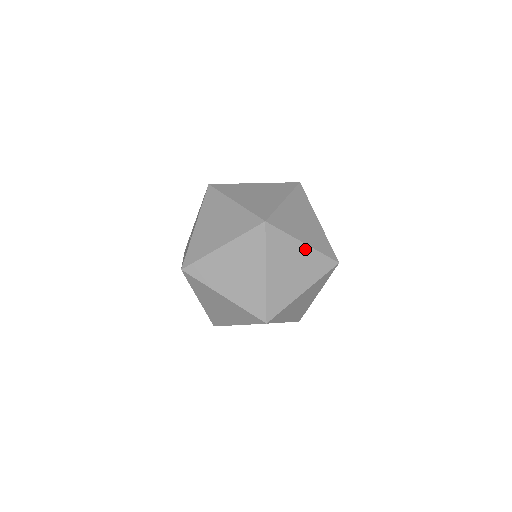
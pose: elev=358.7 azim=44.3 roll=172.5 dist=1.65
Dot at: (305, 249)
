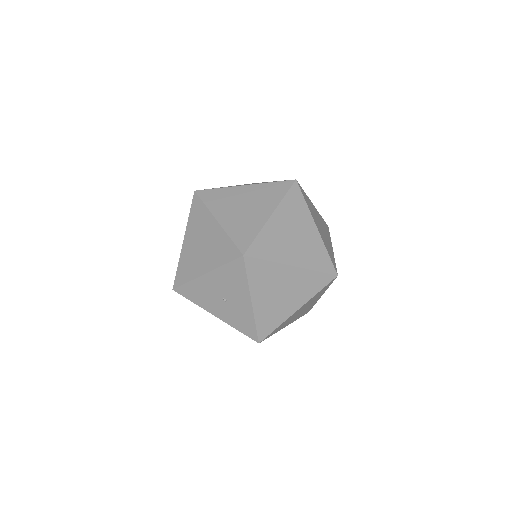
Dot at: occluded
